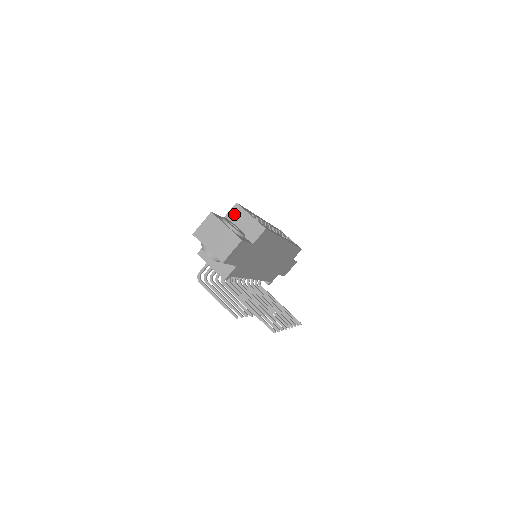
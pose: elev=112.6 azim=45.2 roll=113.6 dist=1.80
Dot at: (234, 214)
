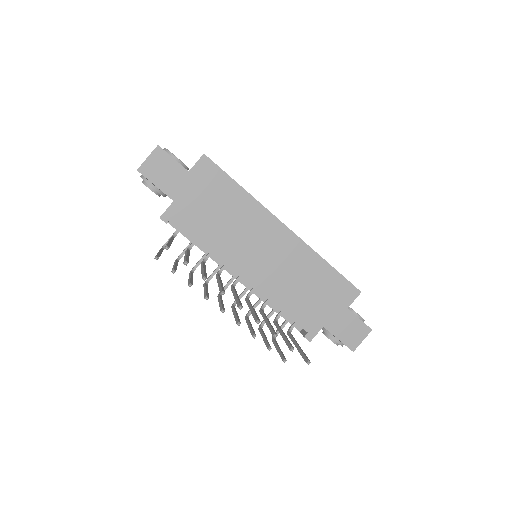
Dot at: occluded
